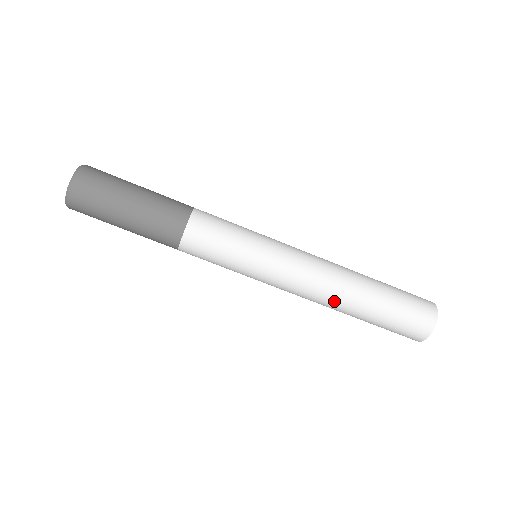
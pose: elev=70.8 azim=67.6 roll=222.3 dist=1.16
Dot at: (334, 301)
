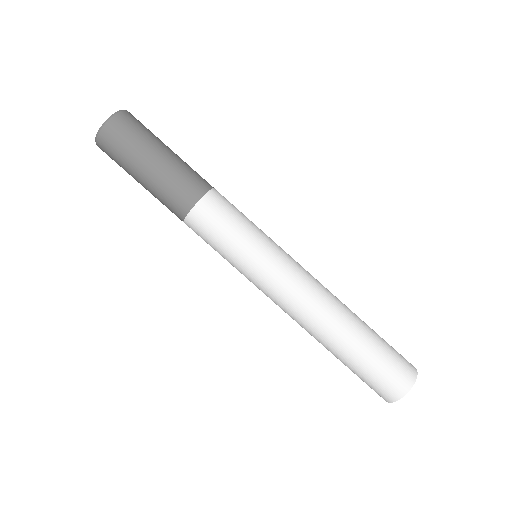
Dot at: (309, 331)
